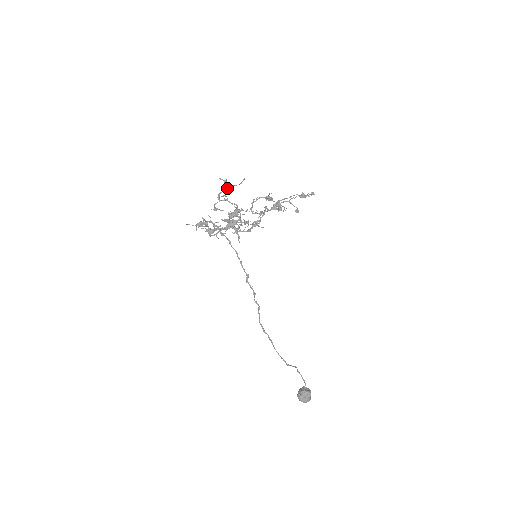
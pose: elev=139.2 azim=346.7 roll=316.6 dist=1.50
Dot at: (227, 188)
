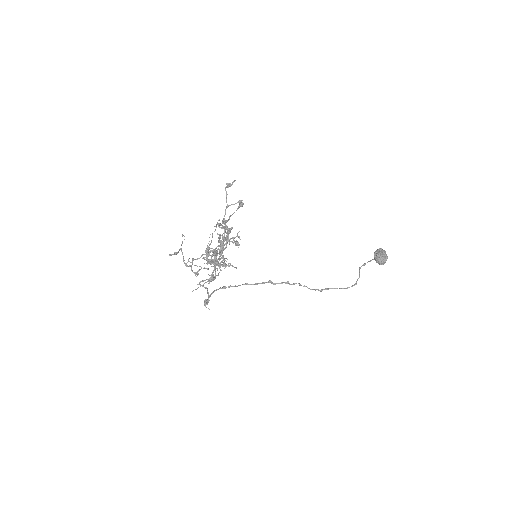
Dot at: (181, 250)
